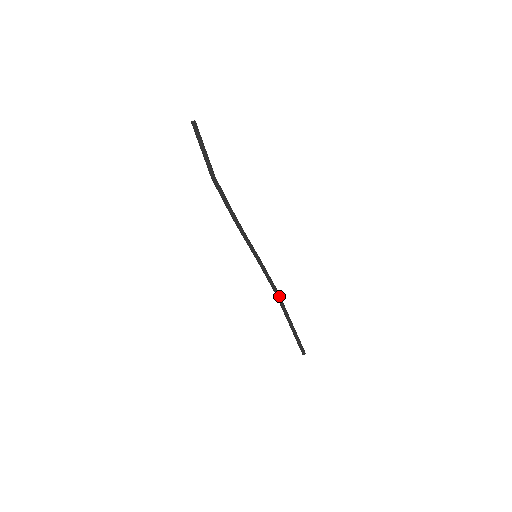
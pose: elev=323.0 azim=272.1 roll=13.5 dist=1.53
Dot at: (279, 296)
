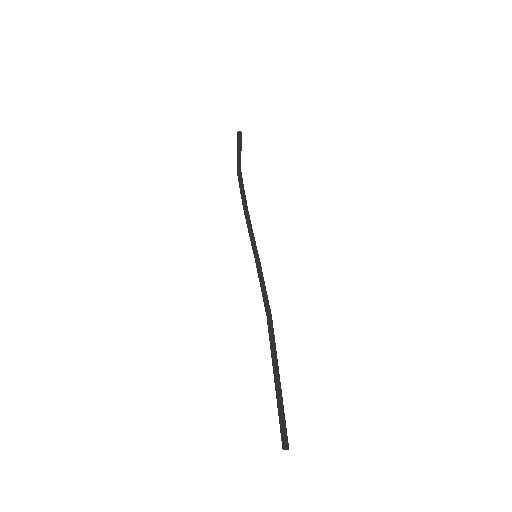
Dot at: (271, 322)
